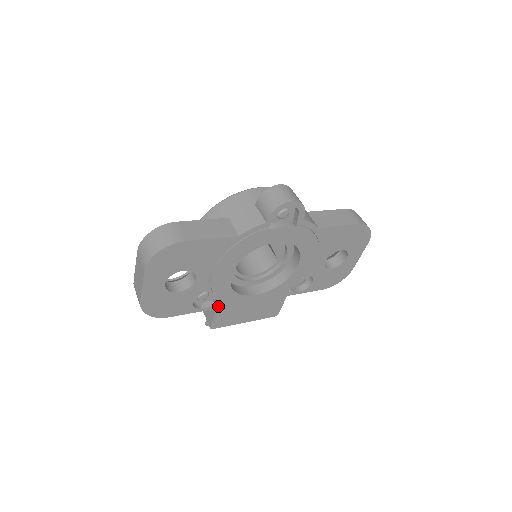
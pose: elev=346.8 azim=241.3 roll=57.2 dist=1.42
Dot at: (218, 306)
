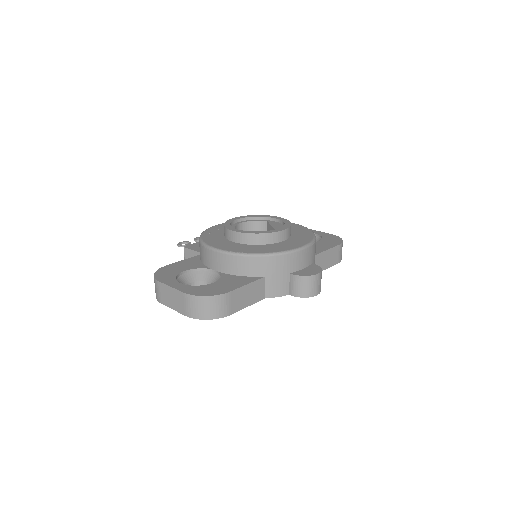
Dot at: occluded
